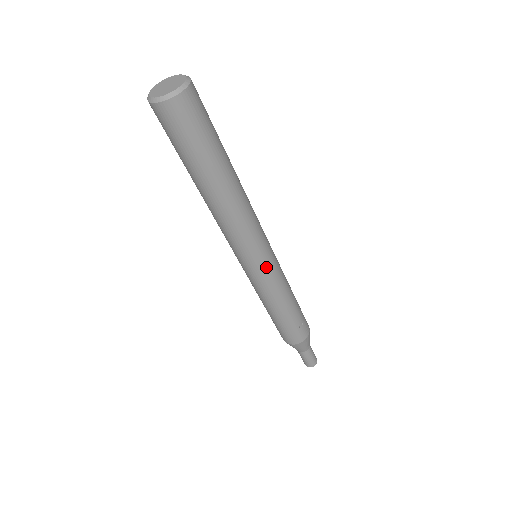
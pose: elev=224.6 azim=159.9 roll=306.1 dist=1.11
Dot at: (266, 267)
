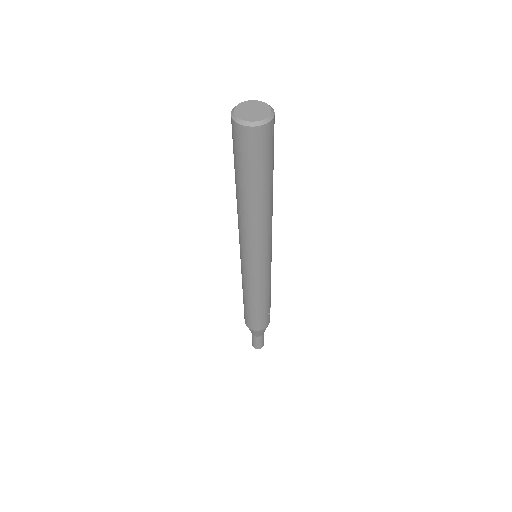
Dot at: (268, 266)
